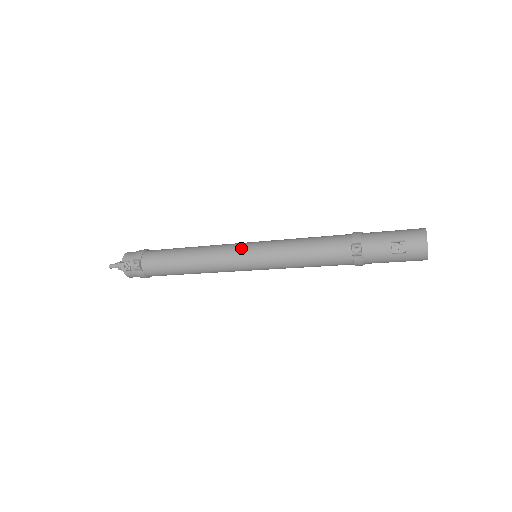
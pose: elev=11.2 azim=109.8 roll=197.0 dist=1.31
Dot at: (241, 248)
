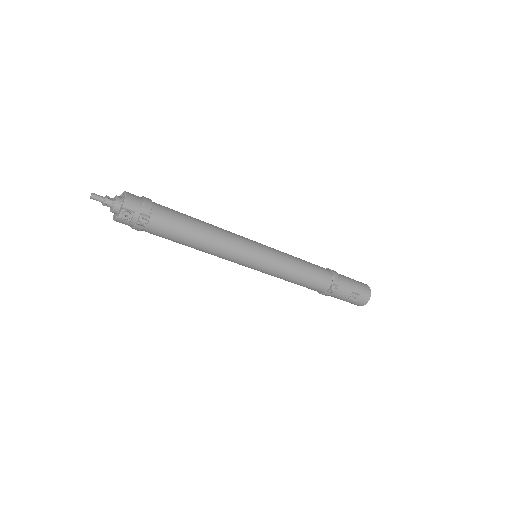
Dot at: (255, 250)
